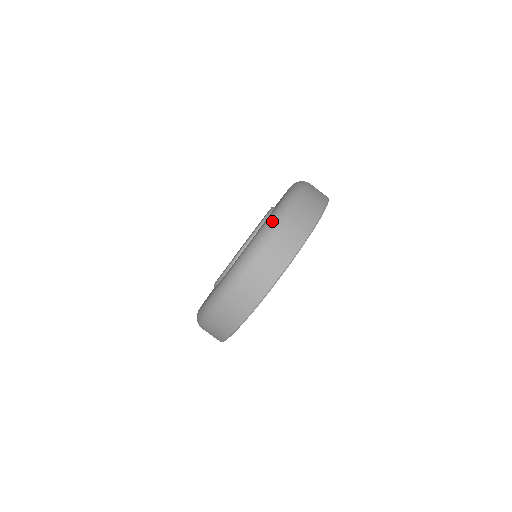
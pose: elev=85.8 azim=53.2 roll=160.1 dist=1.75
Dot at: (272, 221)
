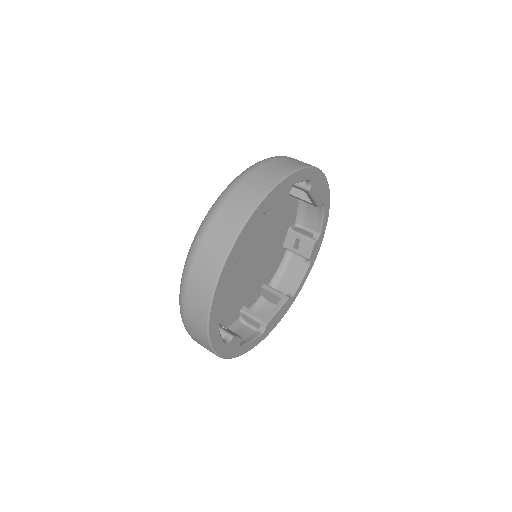
Dot at: occluded
